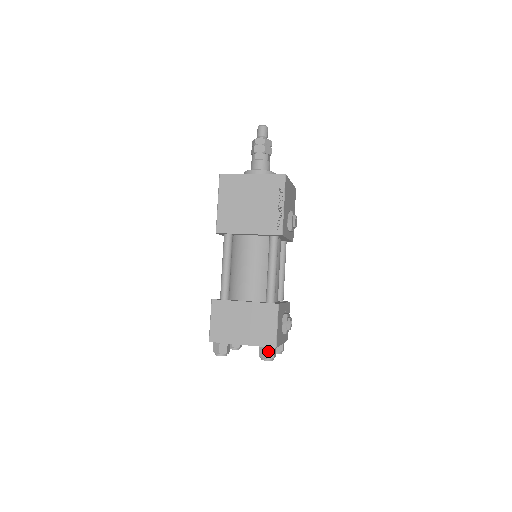
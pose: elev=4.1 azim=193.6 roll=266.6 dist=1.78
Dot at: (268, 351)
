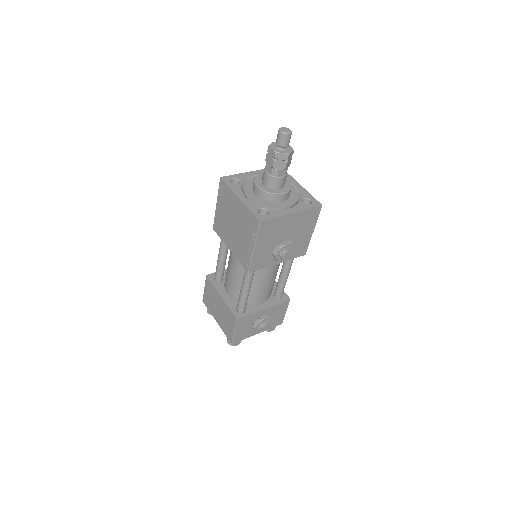
Dot at: occluded
